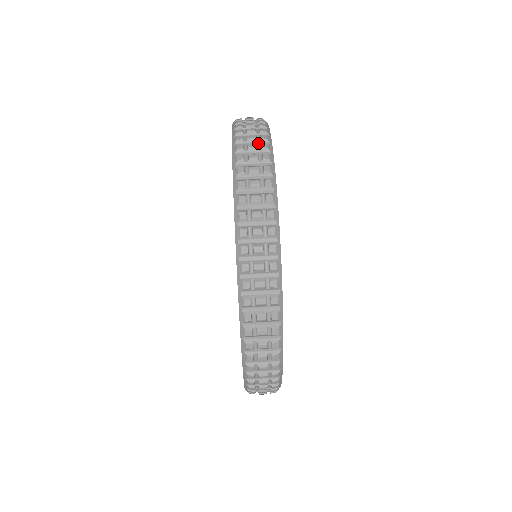
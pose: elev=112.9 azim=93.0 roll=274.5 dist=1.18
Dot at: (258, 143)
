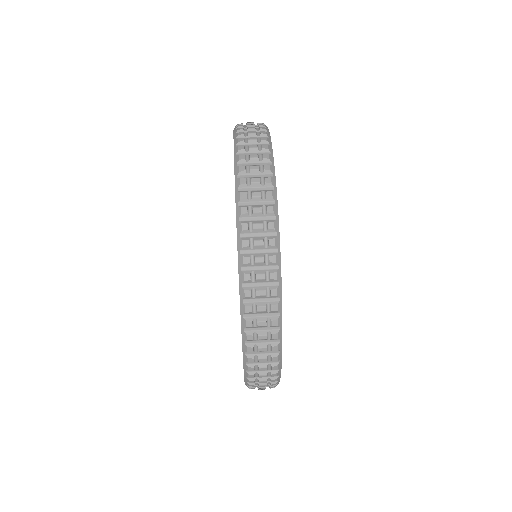
Dot at: (259, 144)
